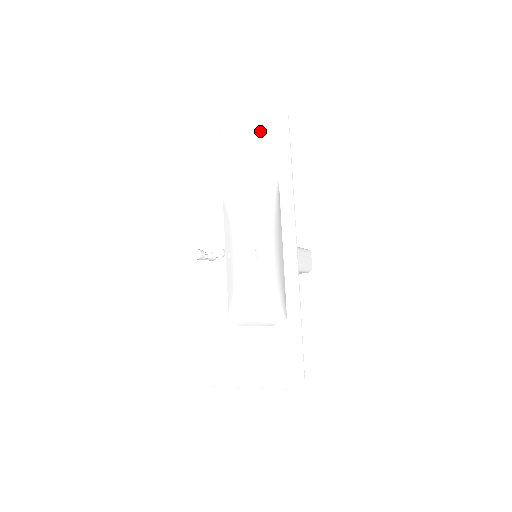
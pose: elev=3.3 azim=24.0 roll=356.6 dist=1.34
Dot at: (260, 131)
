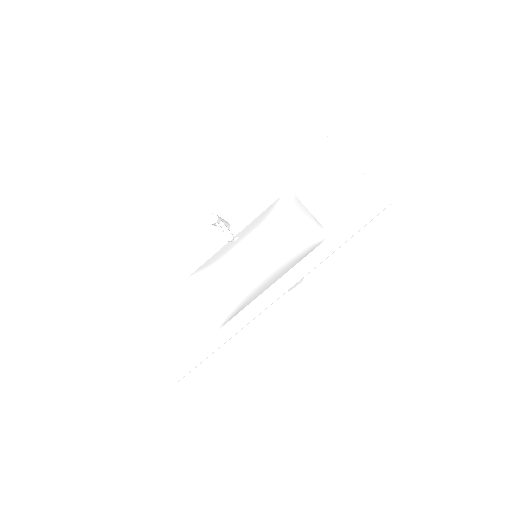
Dot at: (359, 188)
